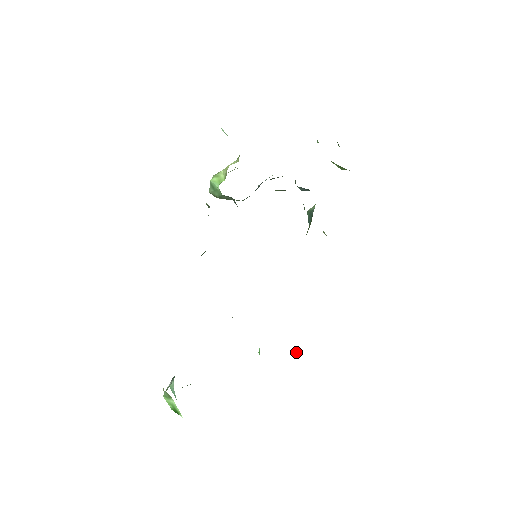
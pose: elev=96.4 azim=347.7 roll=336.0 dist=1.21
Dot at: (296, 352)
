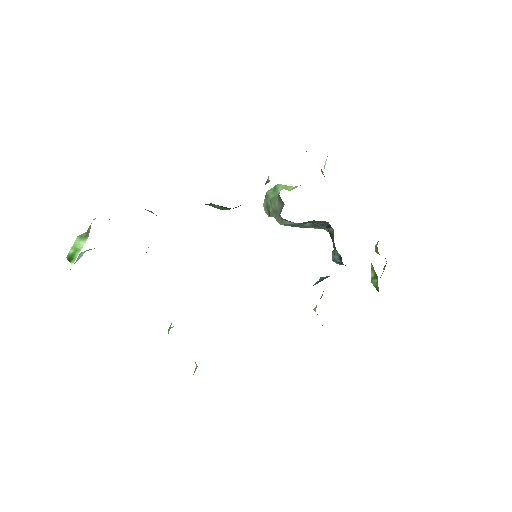
Dot at: (196, 366)
